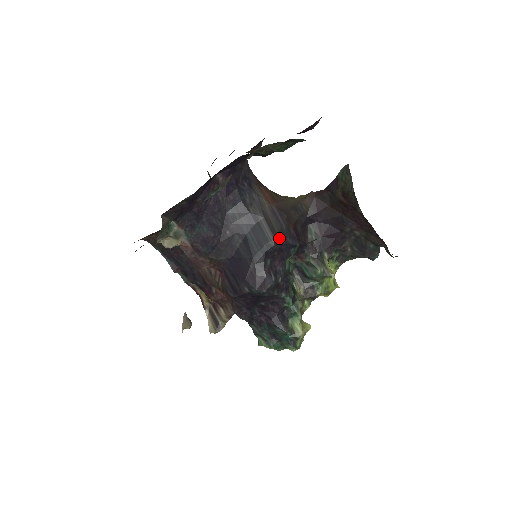
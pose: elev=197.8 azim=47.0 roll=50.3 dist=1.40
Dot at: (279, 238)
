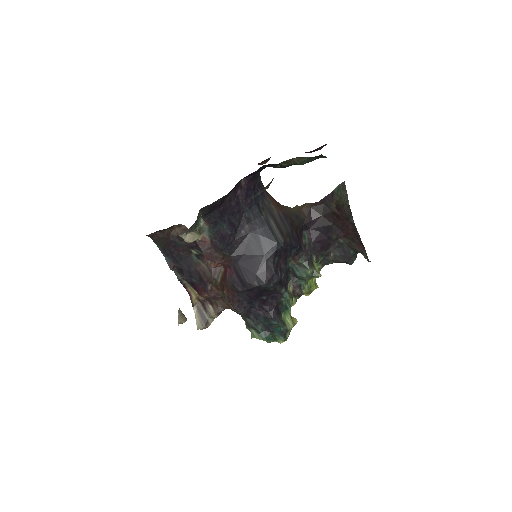
Dot at: (286, 239)
